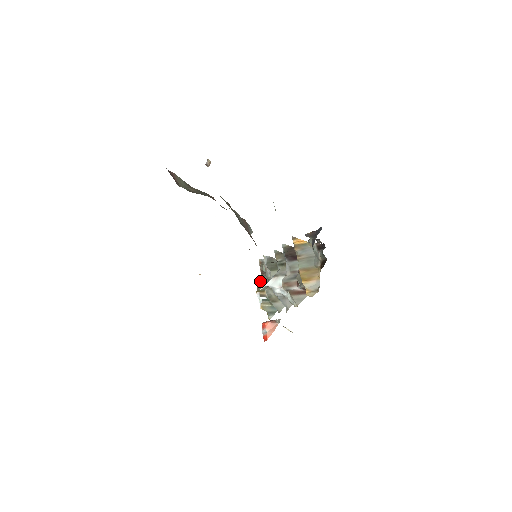
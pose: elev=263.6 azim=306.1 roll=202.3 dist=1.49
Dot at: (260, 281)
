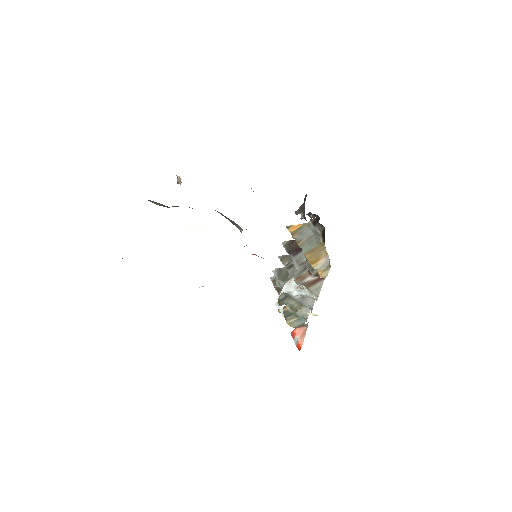
Dot at: (278, 299)
